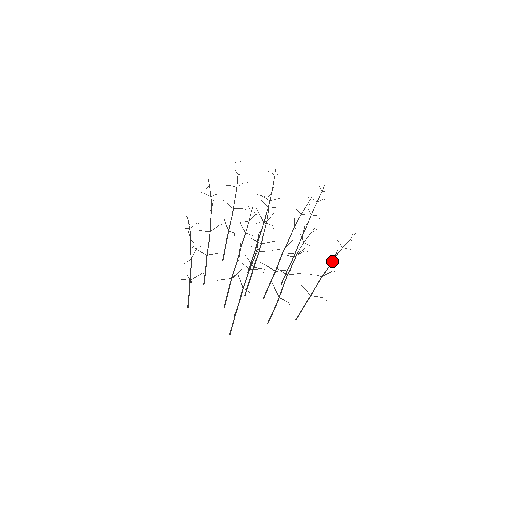
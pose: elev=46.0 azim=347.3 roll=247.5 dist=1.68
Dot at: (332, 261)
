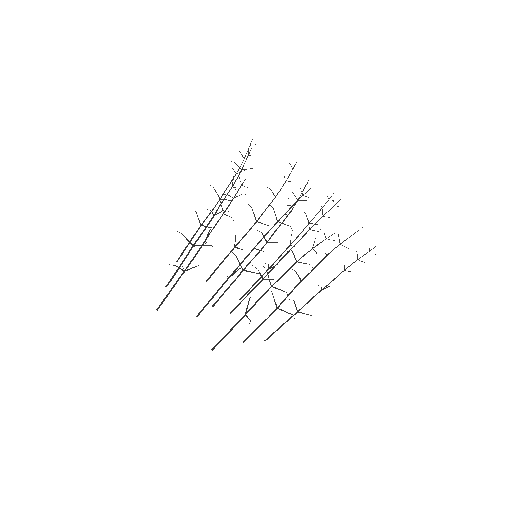
Dot at: (340, 273)
